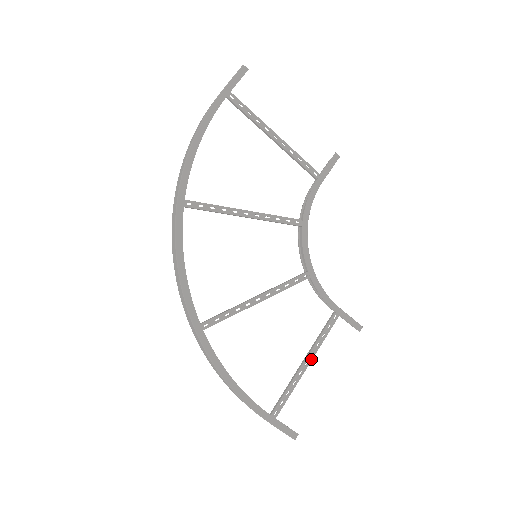
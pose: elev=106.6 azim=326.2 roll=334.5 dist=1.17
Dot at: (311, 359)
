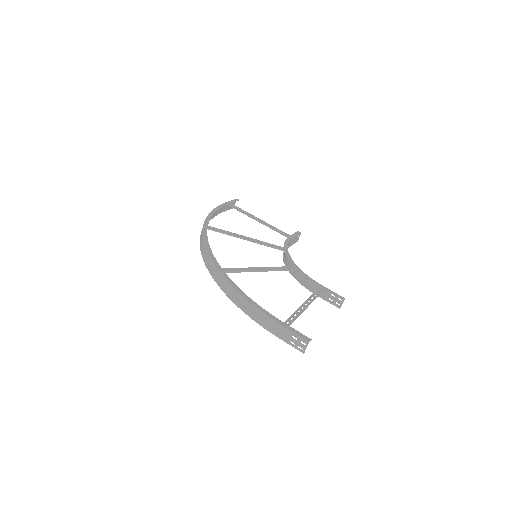
Dot at: (309, 303)
